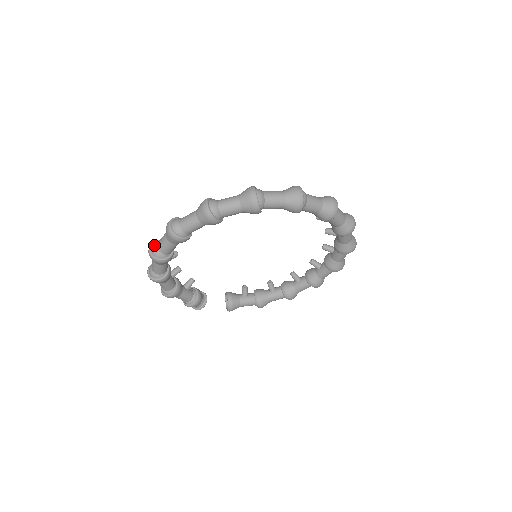
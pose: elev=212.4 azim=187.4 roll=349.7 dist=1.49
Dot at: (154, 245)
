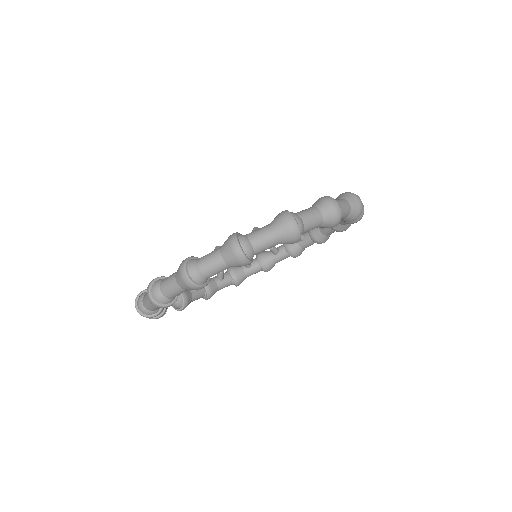
Dot at: (194, 268)
